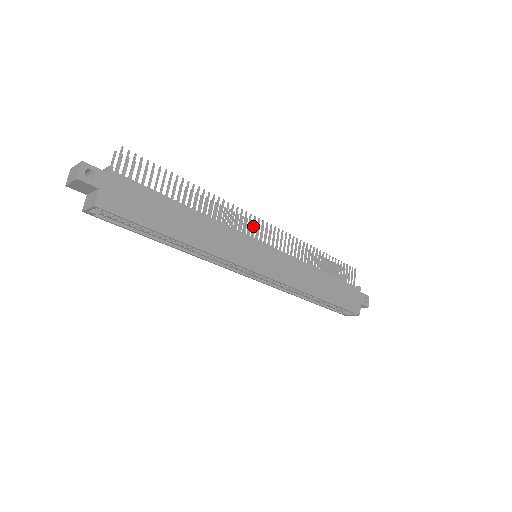
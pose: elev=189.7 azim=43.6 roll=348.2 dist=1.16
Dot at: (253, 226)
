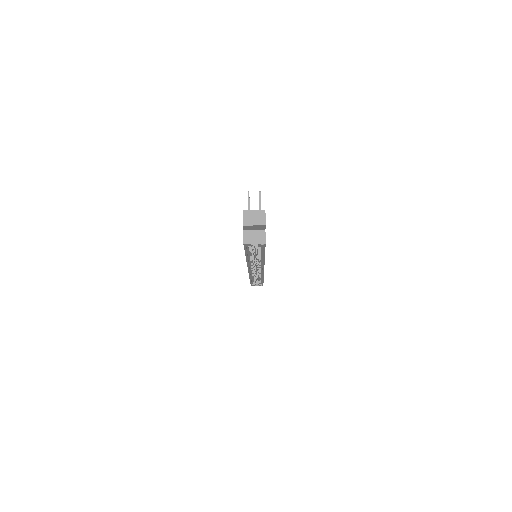
Dot at: occluded
